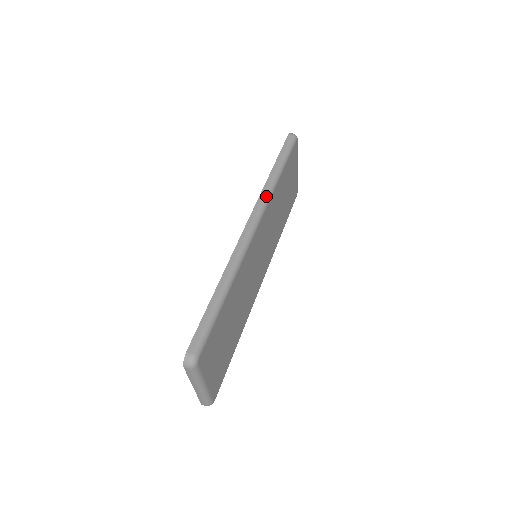
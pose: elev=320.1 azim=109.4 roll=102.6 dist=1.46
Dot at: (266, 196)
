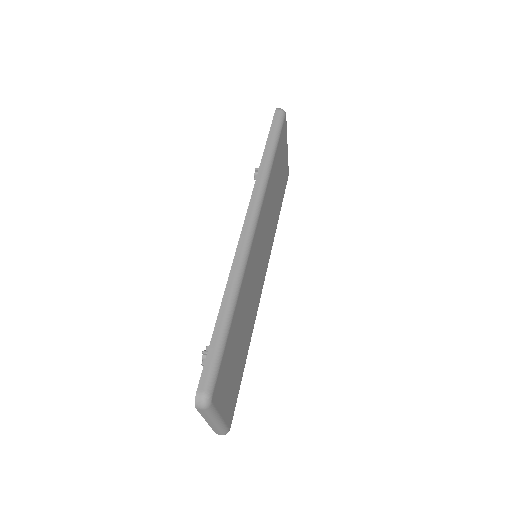
Dot at: (261, 187)
